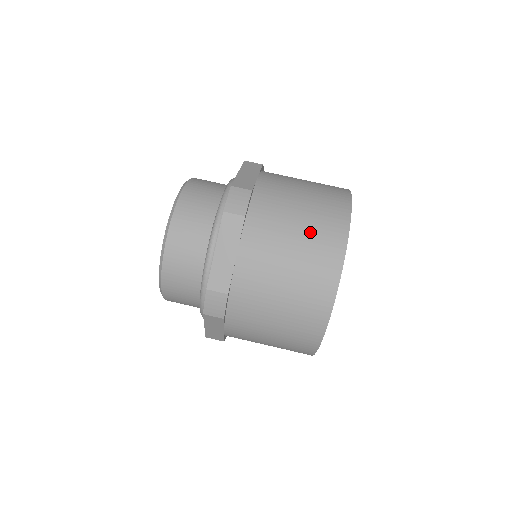
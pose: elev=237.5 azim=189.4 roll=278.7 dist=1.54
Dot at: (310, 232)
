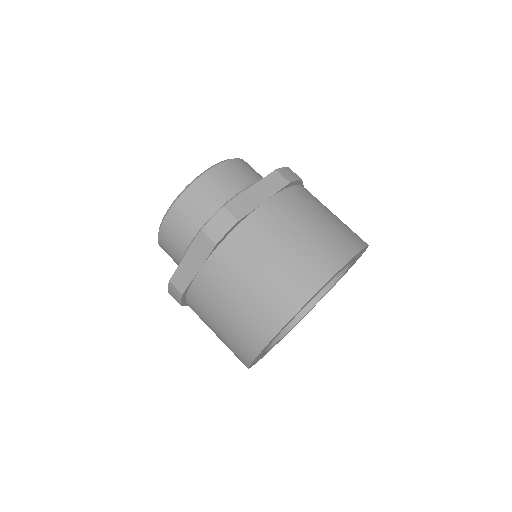
Dot at: (332, 228)
